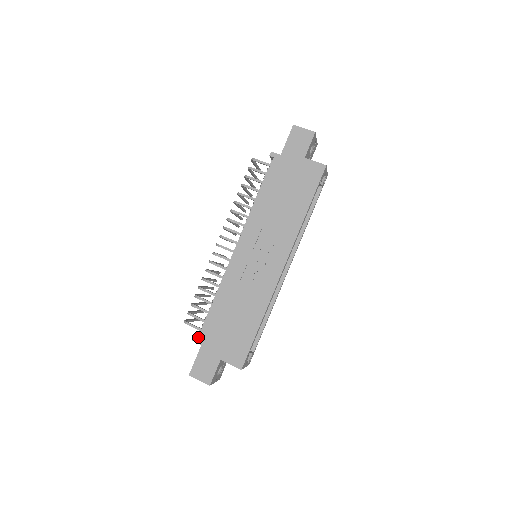
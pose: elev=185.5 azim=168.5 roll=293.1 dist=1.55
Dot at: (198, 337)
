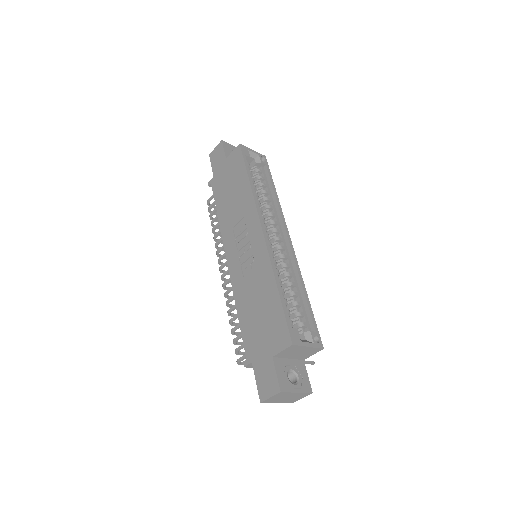
Dot at: (246, 359)
